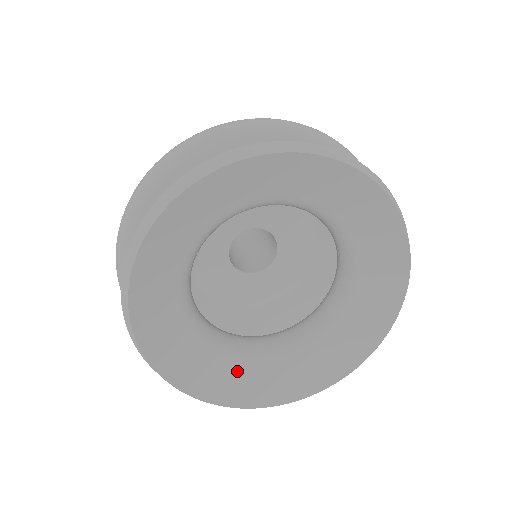
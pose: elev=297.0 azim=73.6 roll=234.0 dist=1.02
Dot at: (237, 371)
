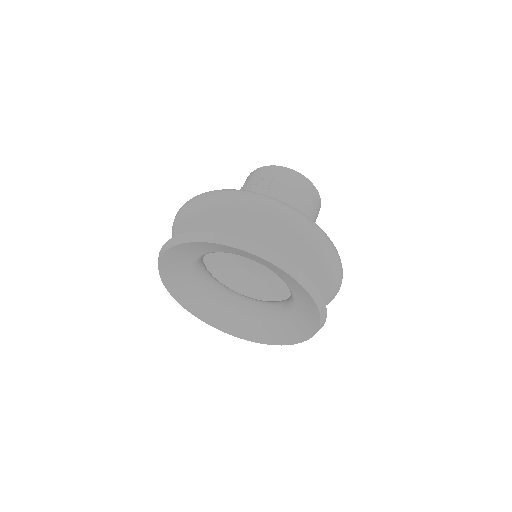
Dot at: (190, 288)
